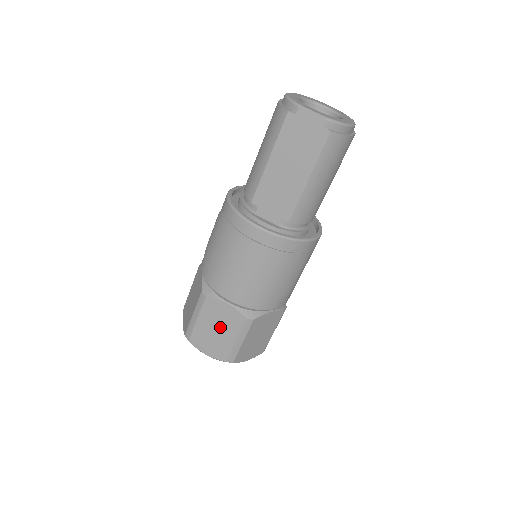
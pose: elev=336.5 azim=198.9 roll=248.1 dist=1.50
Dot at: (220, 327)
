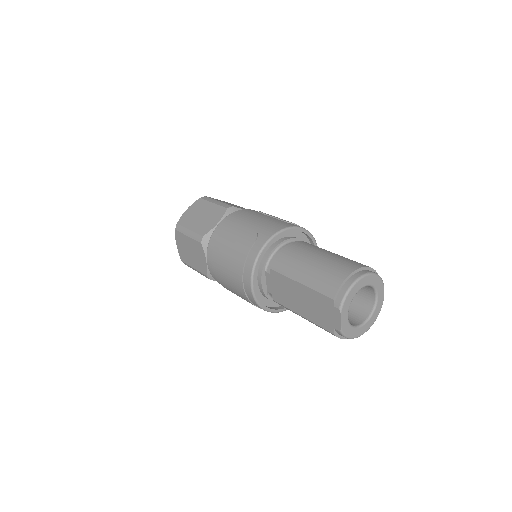
Dot at: (193, 256)
